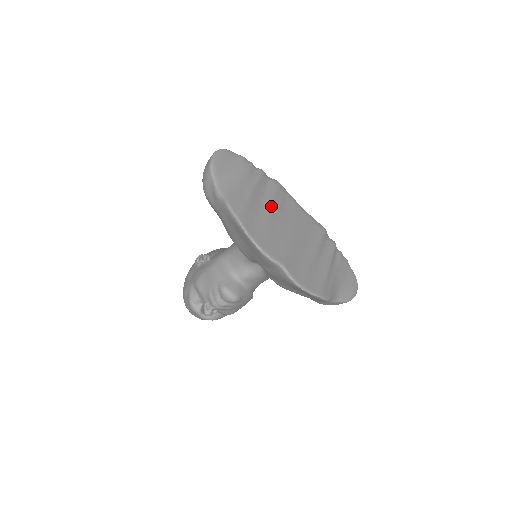
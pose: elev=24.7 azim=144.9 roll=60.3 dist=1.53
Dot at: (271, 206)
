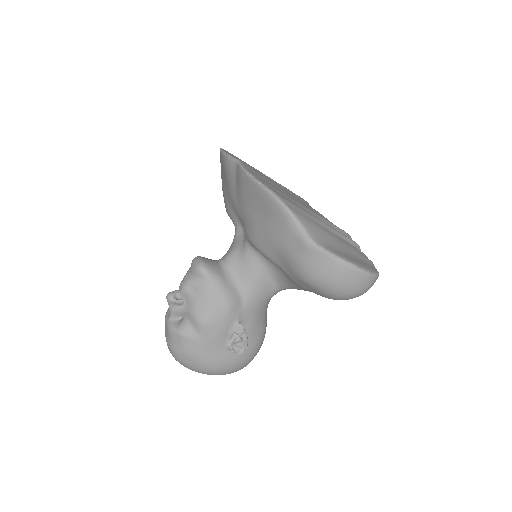
Dot at: (276, 182)
